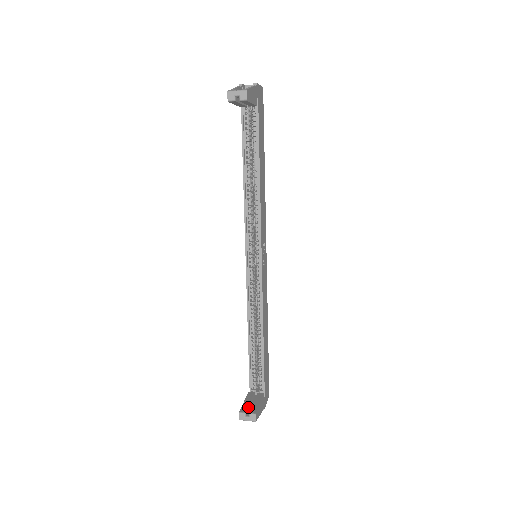
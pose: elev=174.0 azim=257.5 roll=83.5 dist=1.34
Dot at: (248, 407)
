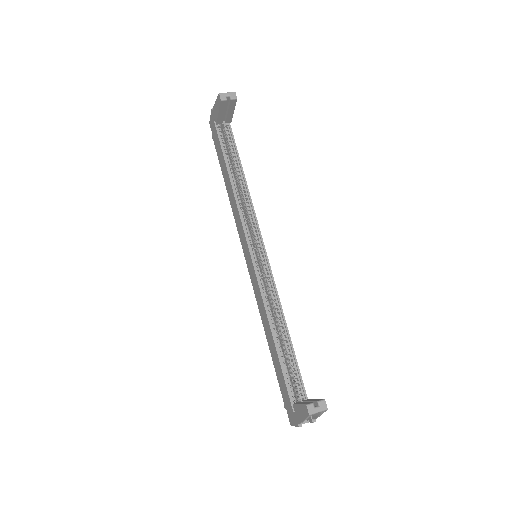
Dot at: occluded
